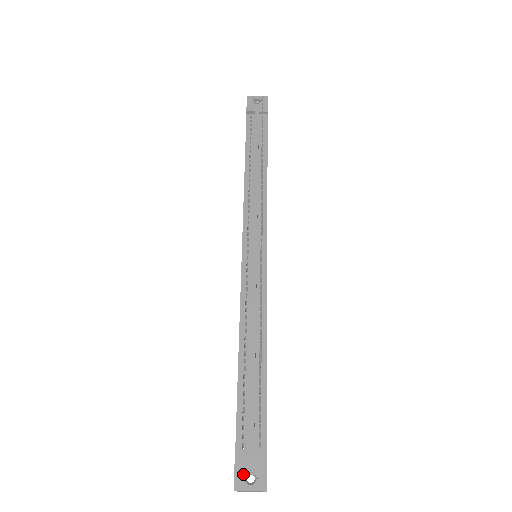
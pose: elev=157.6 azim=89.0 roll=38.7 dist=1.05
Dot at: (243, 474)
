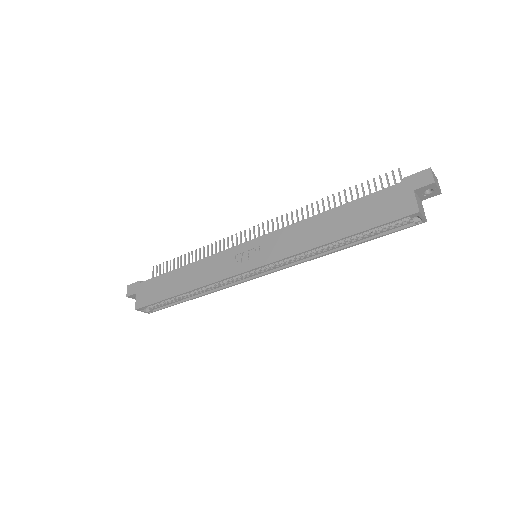
Dot at: (420, 175)
